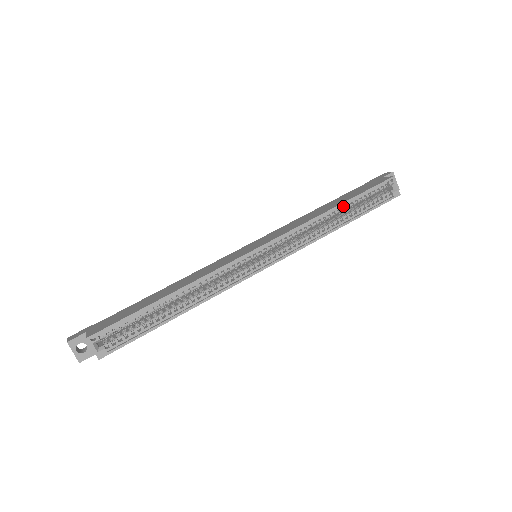
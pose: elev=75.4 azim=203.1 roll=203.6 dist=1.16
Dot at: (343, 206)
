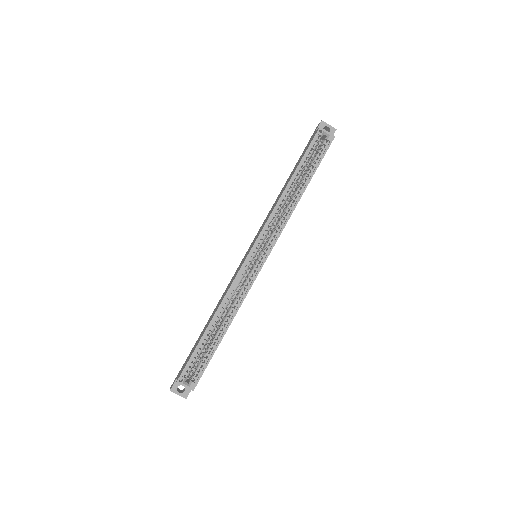
Dot at: (294, 178)
